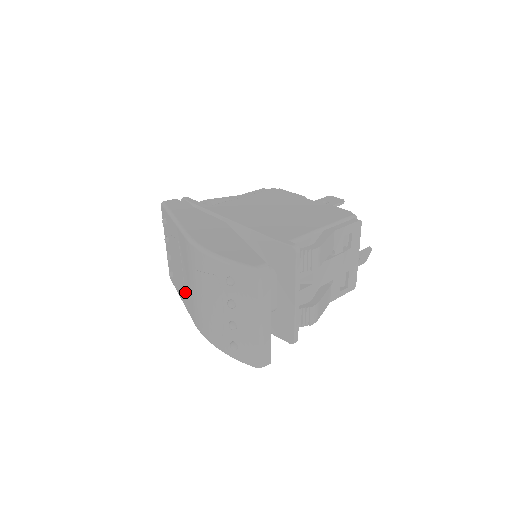
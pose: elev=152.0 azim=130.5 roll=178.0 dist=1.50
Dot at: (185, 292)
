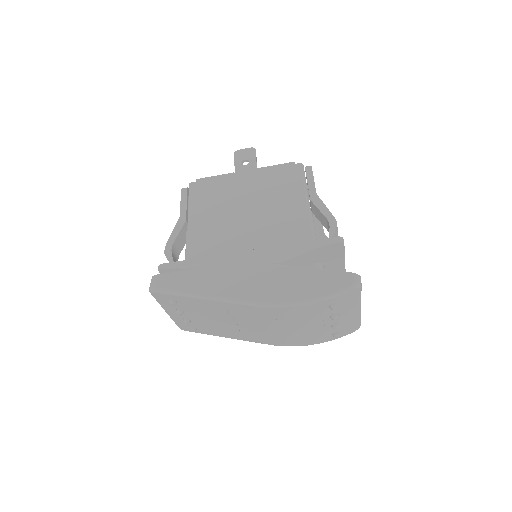
Dot at: (243, 333)
